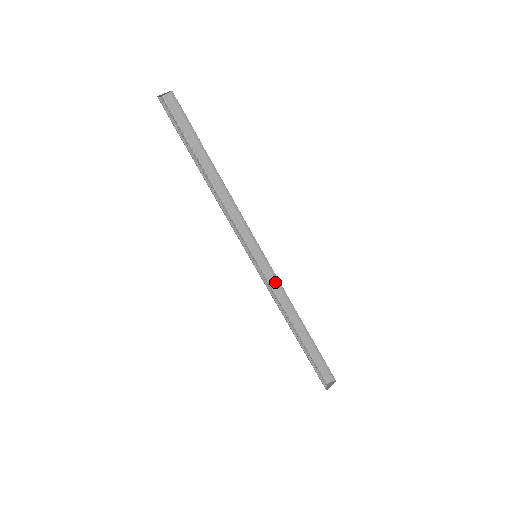
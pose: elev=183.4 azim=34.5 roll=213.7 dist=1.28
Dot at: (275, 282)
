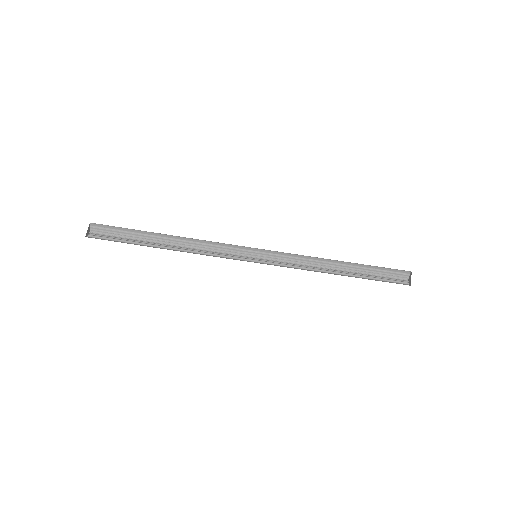
Dot at: (289, 257)
